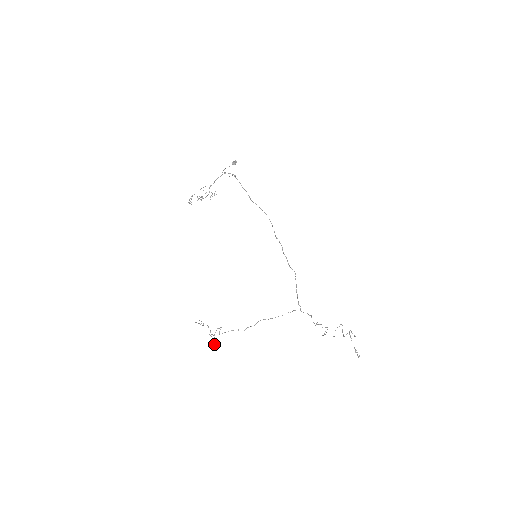
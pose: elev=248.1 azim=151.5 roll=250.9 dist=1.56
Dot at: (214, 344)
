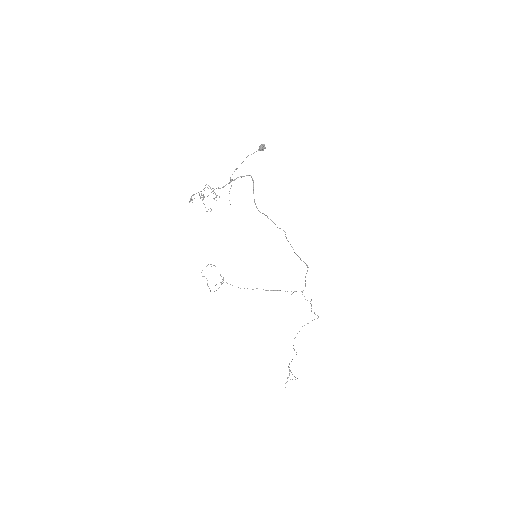
Dot at: occluded
